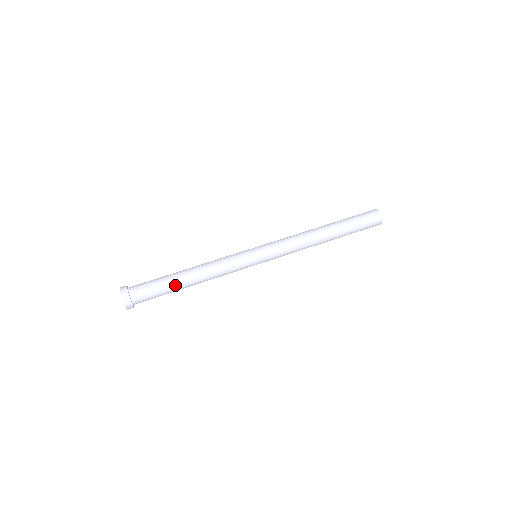
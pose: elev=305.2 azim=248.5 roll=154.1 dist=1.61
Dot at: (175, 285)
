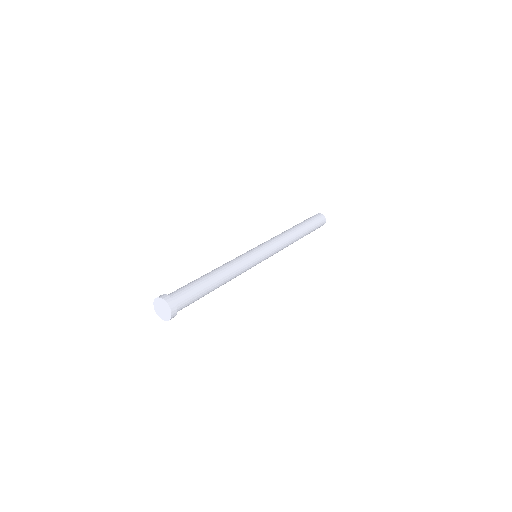
Dot at: (208, 286)
